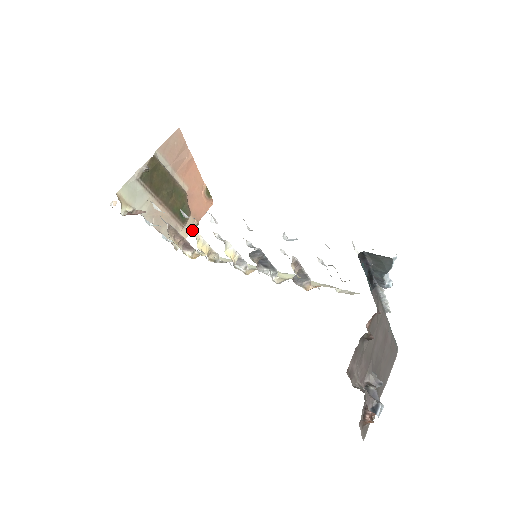
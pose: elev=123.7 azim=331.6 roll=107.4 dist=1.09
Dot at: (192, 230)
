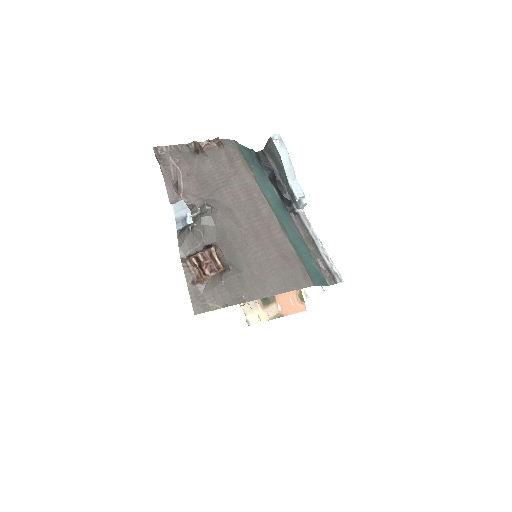
Dot at: occluded
